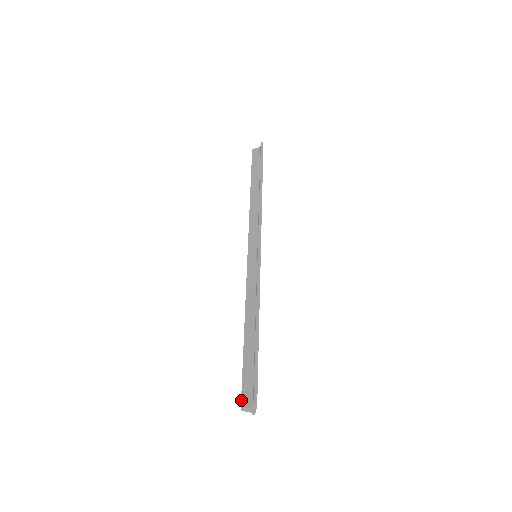
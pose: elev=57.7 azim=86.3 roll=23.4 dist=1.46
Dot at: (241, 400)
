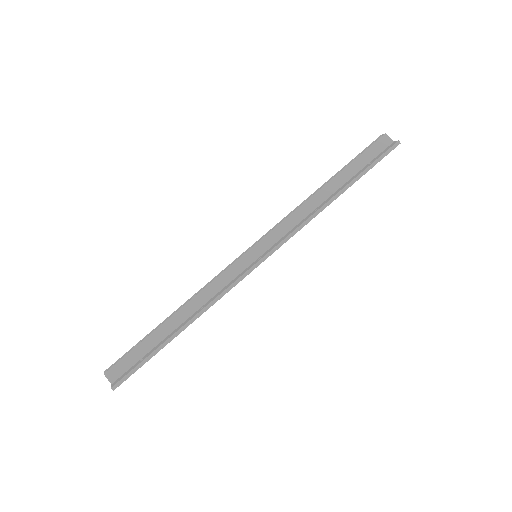
Dot at: (110, 368)
